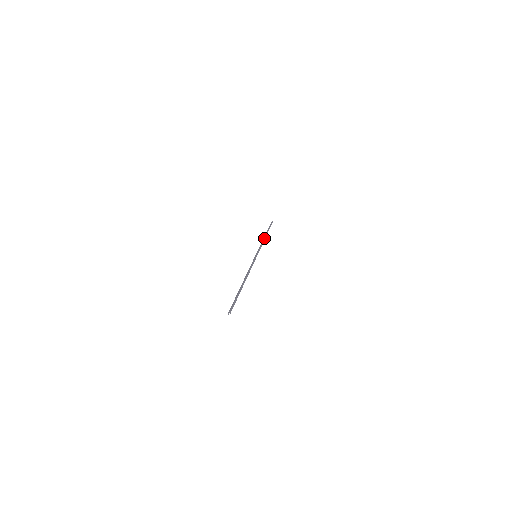
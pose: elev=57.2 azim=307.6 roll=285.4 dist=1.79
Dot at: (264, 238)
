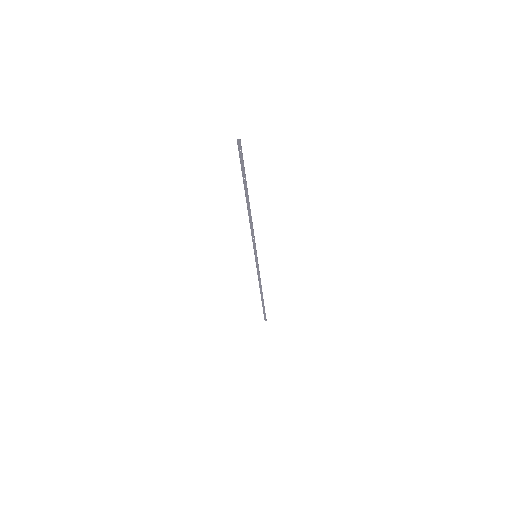
Dot at: occluded
